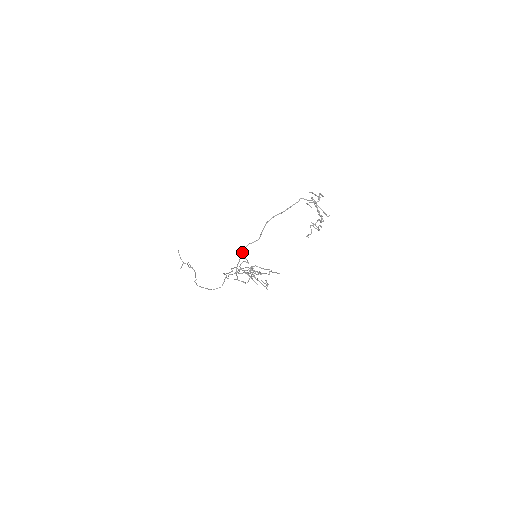
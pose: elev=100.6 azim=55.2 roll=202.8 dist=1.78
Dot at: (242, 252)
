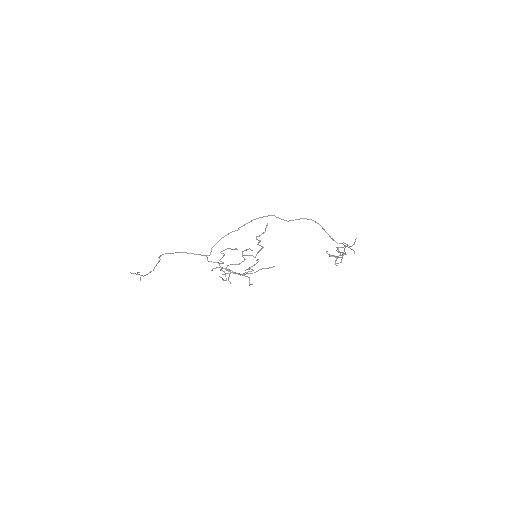
Dot at: (269, 215)
